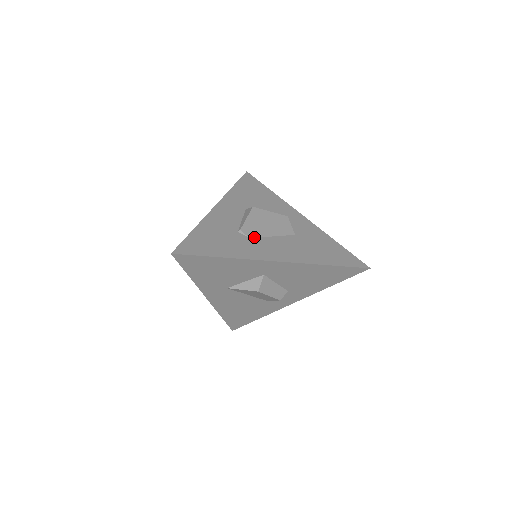
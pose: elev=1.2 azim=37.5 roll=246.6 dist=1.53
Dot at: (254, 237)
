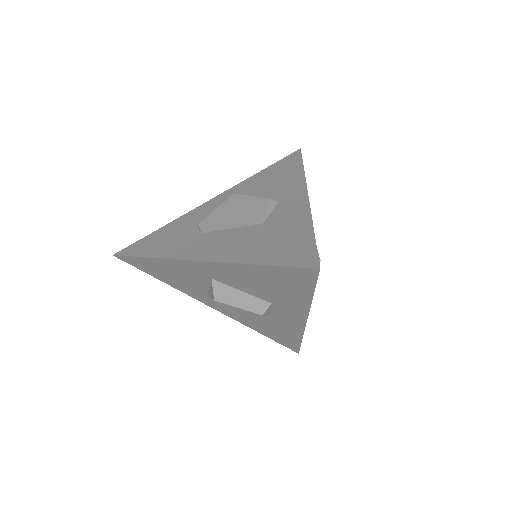
Dot at: (207, 231)
